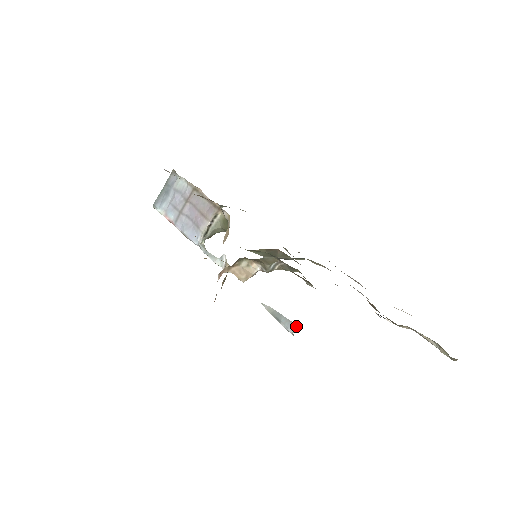
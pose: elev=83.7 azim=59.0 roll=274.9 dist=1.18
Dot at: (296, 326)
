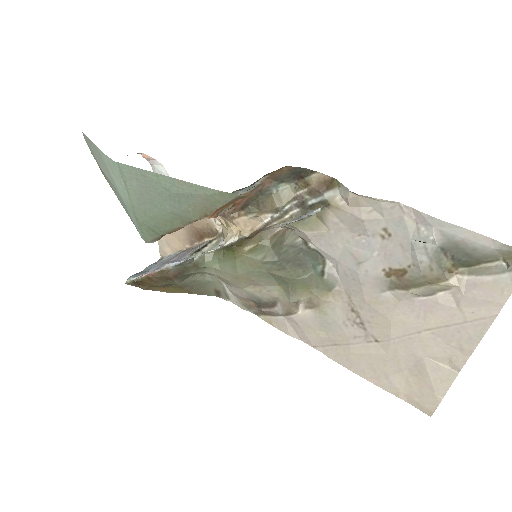
Dot at: occluded
